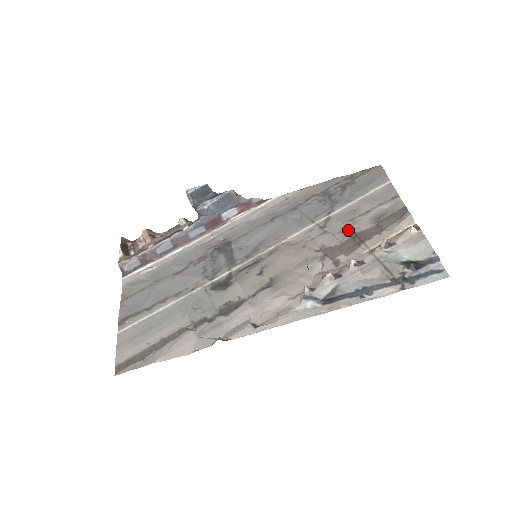
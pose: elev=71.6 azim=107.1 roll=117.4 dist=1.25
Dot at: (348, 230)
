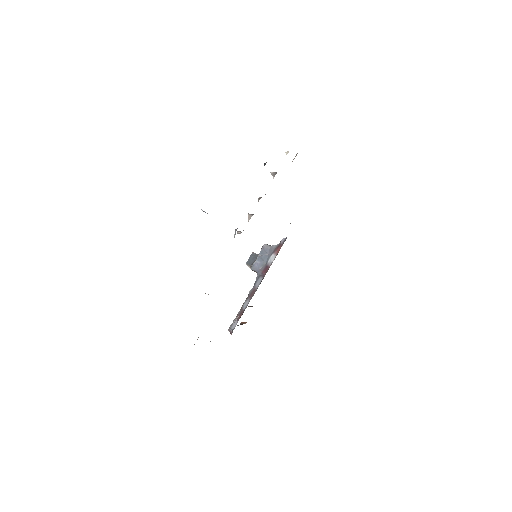
Dot at: occluded
